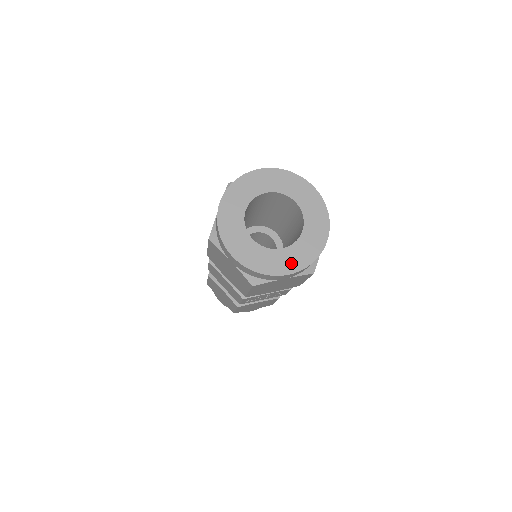
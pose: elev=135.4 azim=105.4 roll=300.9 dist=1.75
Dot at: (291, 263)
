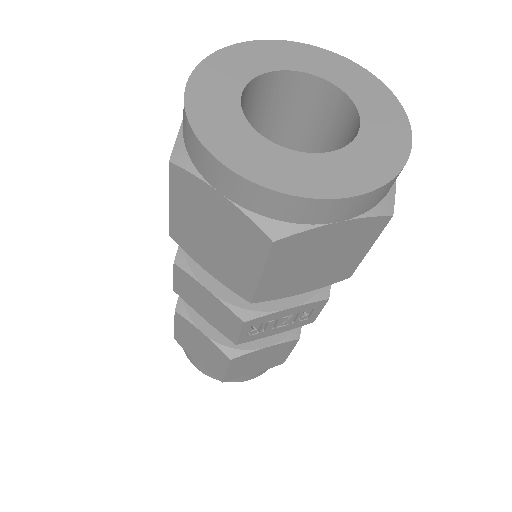
Dot at: (353, 176)
